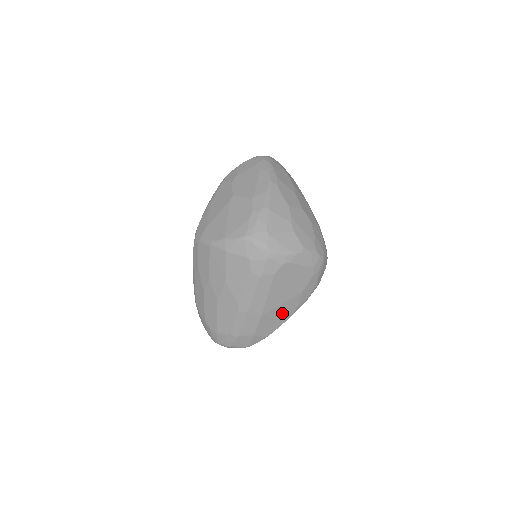
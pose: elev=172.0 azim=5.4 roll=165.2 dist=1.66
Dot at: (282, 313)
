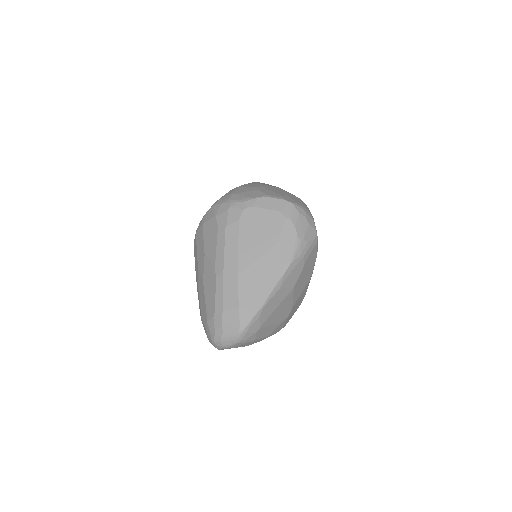
Dot at: (265, 274)
